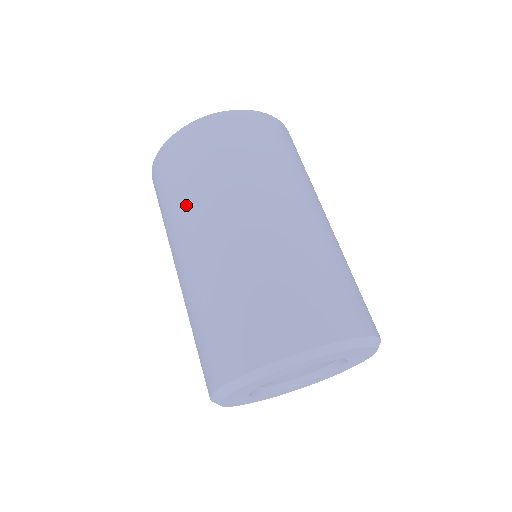
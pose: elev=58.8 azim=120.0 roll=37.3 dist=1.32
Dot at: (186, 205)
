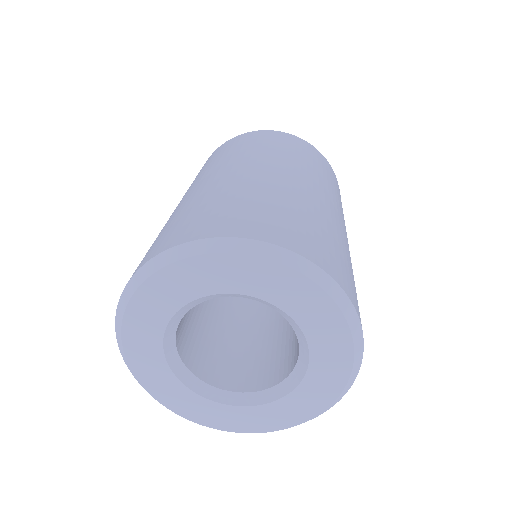
Dot at: (246, 153)
